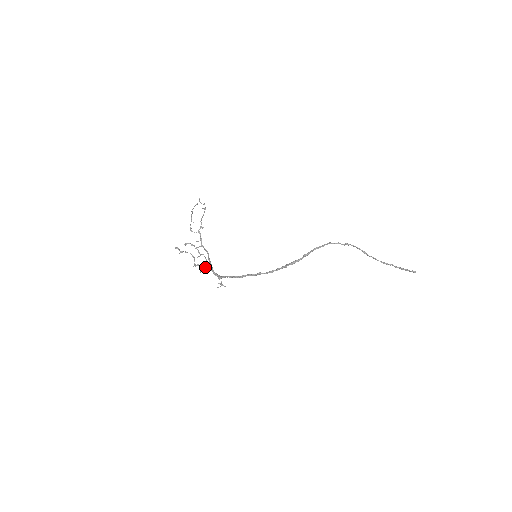
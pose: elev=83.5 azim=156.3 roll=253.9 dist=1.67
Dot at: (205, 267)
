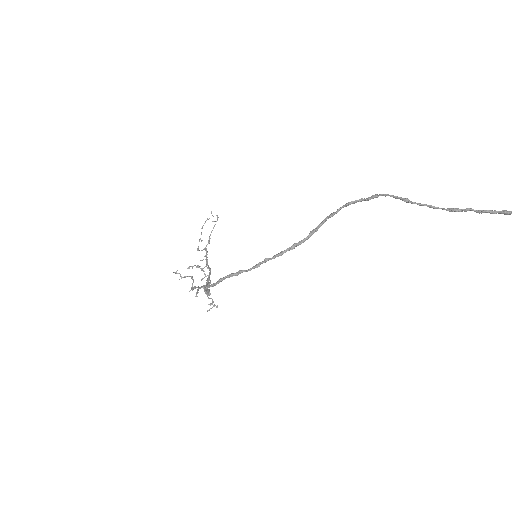
Dot at: (199, 287)
